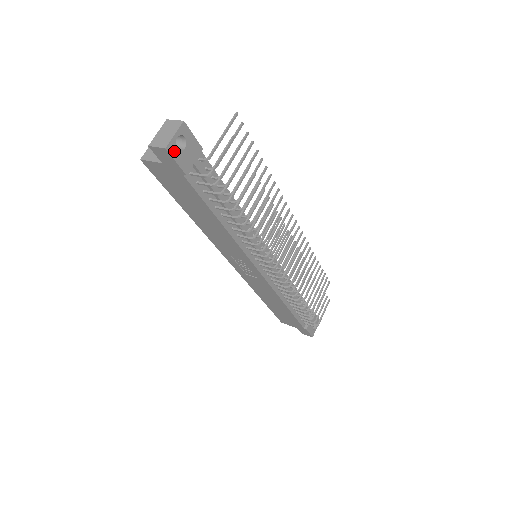
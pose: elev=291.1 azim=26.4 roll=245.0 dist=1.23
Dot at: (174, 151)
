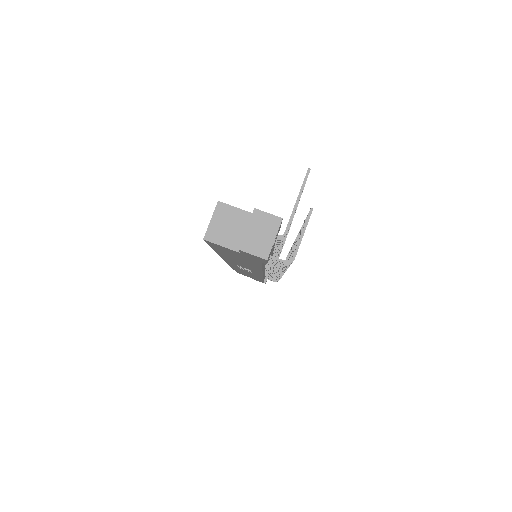
Dot at: (269, 254)
